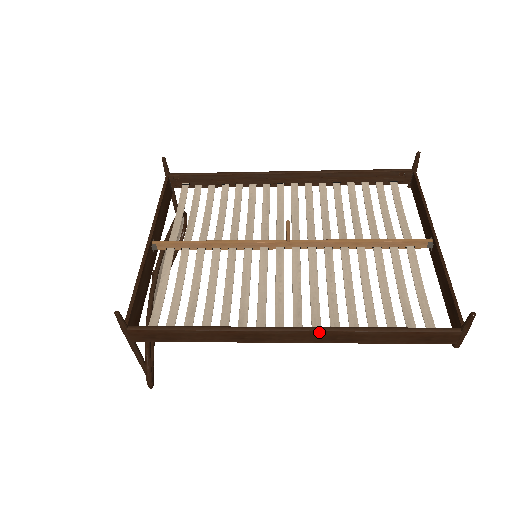
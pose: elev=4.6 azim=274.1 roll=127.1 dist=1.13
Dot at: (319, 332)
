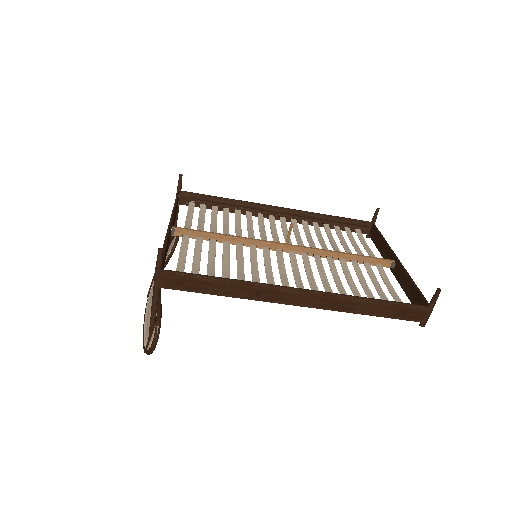
Dot at: (324, 295)
